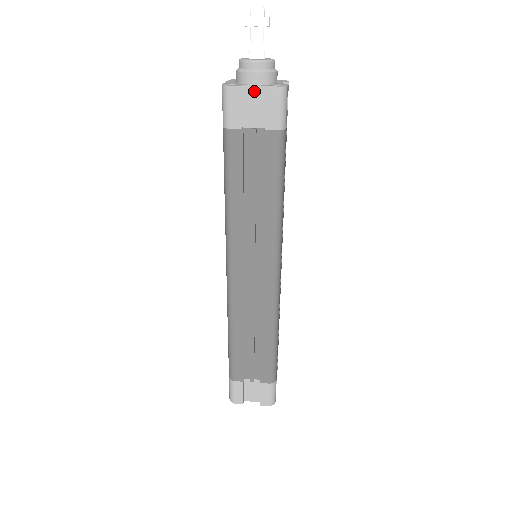
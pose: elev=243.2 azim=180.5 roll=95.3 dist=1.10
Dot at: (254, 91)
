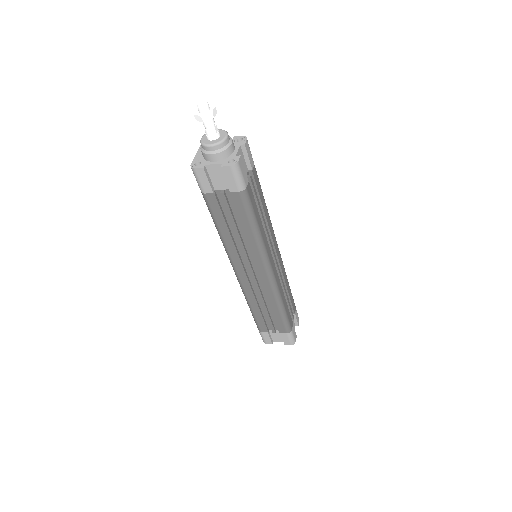
Dot at: (215, 168)
